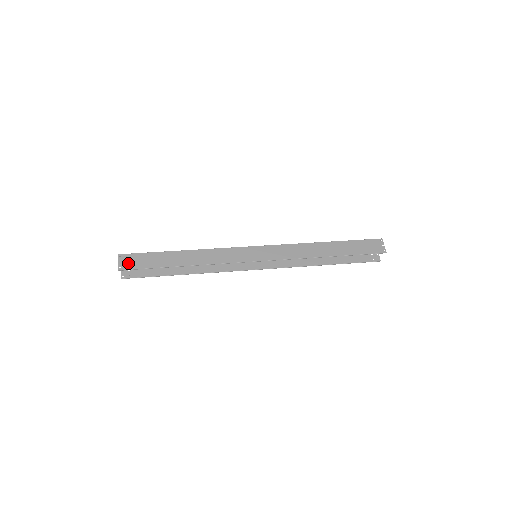
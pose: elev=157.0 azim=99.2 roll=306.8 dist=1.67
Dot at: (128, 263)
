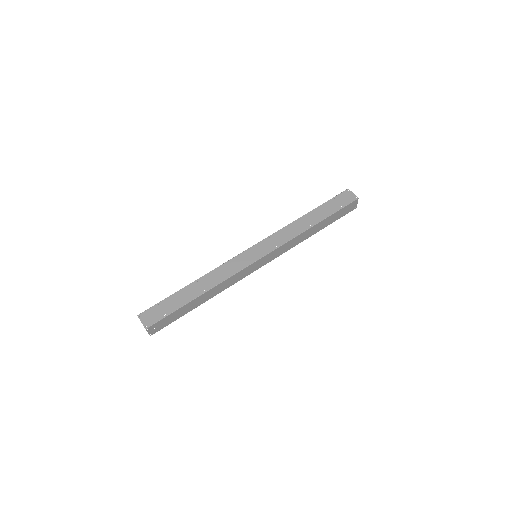
Dot at: (157, 328)
